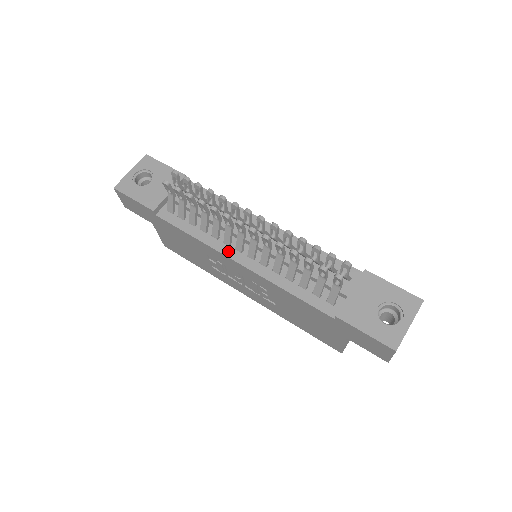
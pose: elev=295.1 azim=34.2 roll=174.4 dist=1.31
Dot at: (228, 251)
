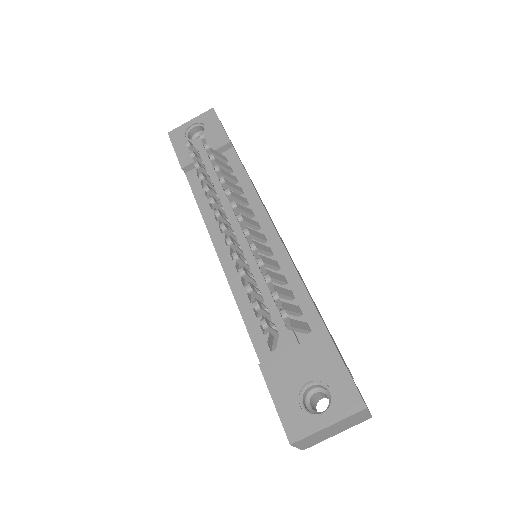
Dot at: (217, 238)
